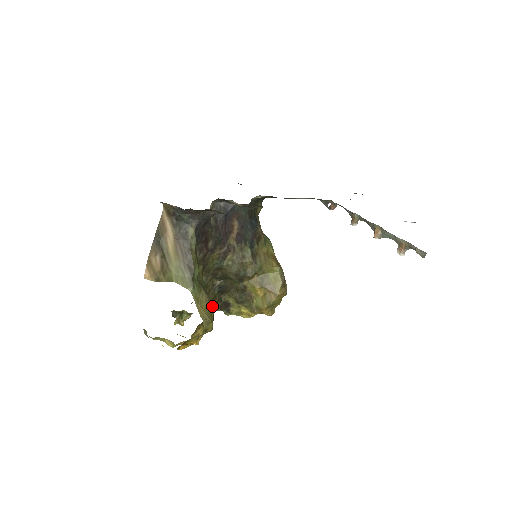
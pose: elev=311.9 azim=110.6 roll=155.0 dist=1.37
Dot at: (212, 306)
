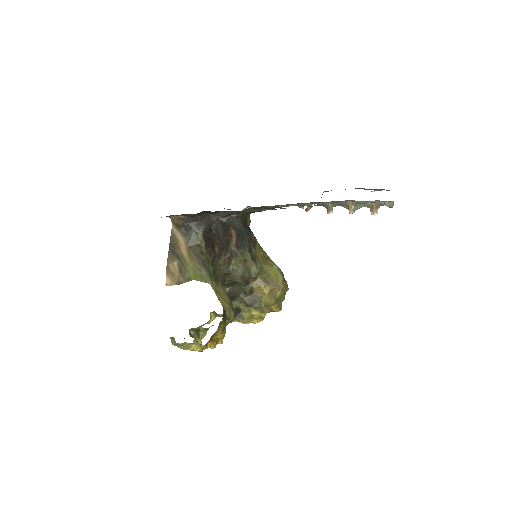
Dot at: (229, 299)
